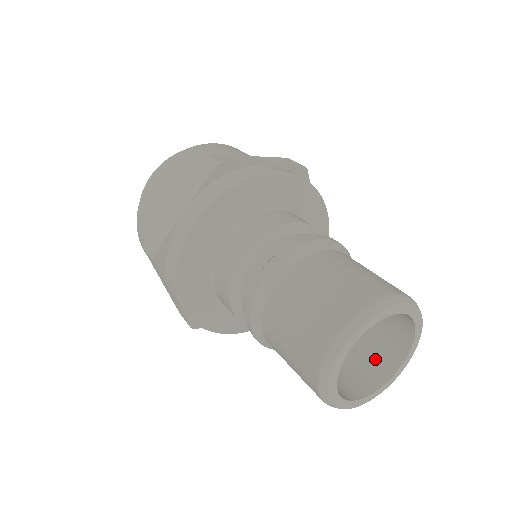
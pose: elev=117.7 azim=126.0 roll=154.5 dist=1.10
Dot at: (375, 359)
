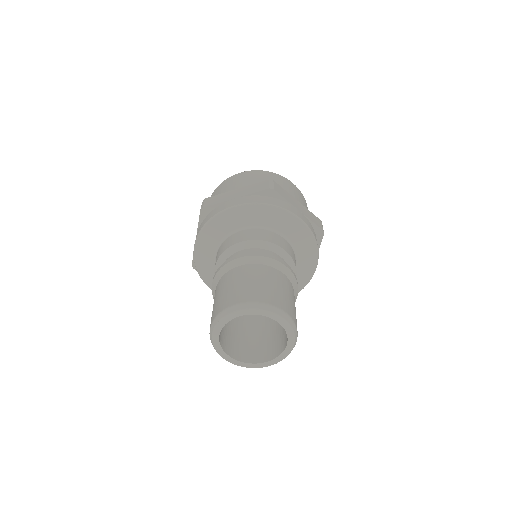
Dot at: (259, 350)
